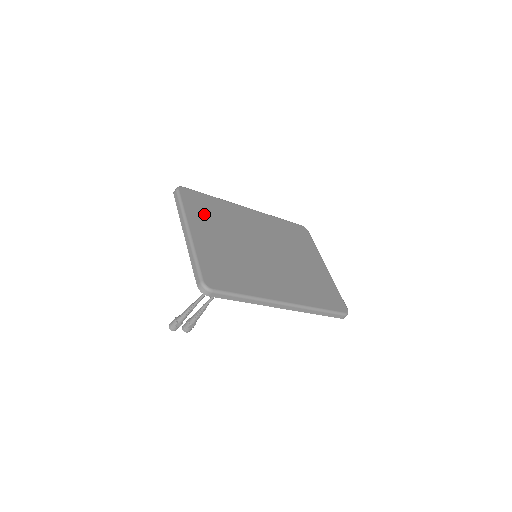
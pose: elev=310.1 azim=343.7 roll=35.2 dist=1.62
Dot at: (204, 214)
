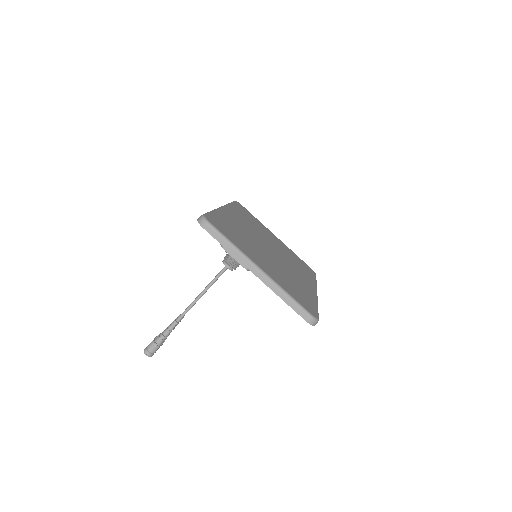
Dot at: (238, 240)
